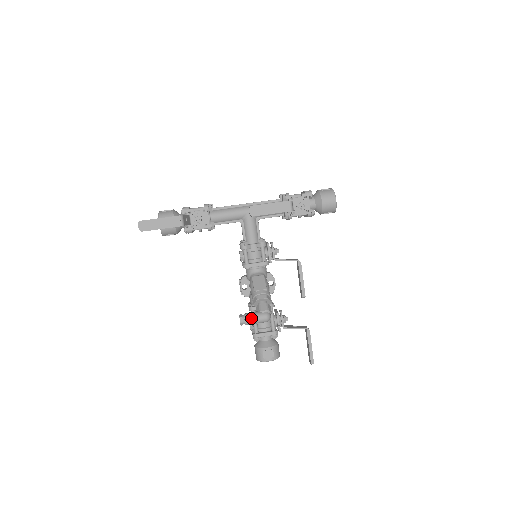
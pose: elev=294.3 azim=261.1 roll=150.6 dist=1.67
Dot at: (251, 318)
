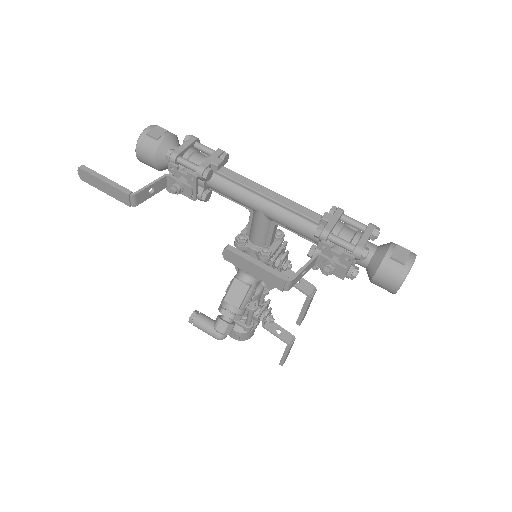
Dot at: (200, 327)
